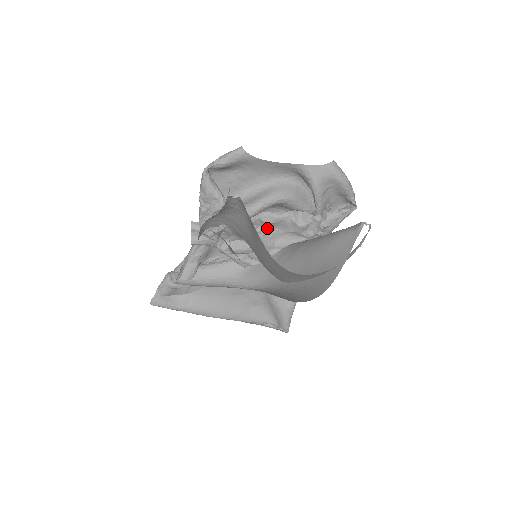
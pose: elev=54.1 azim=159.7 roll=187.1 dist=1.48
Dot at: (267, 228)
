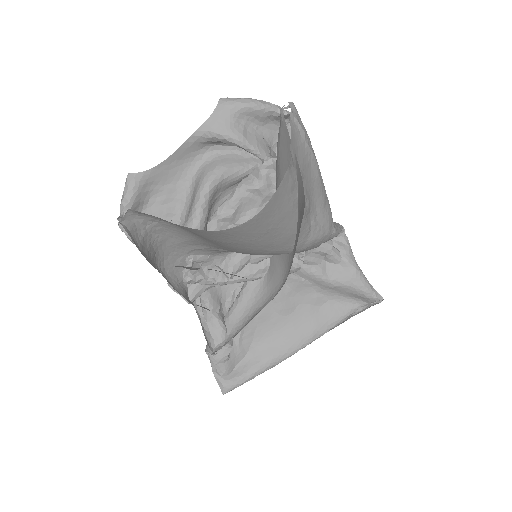
Dot at: (238, 221)
